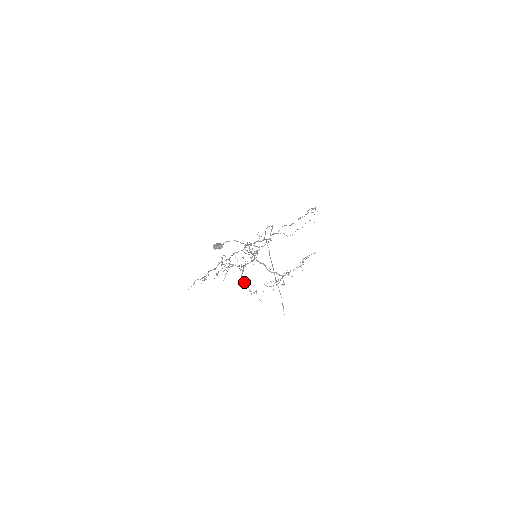
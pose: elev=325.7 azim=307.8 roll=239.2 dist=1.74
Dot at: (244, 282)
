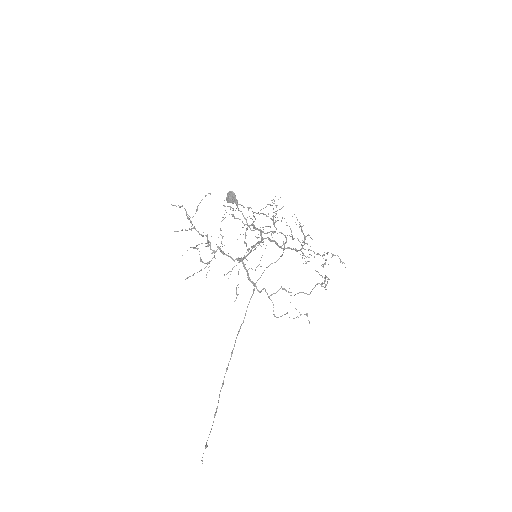
Dot at: (258, 213)
